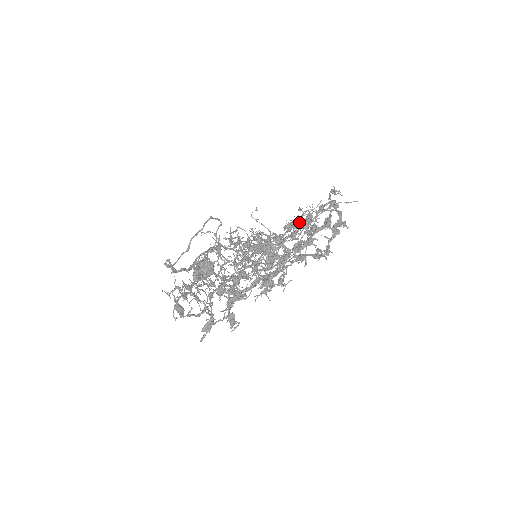
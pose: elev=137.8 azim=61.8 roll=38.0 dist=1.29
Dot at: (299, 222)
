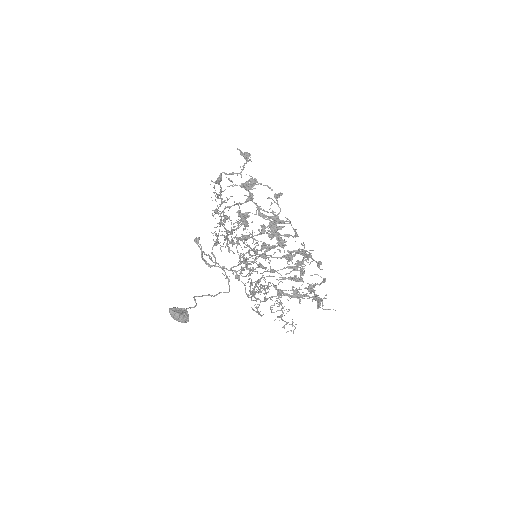
Dot at: (298, 260)
